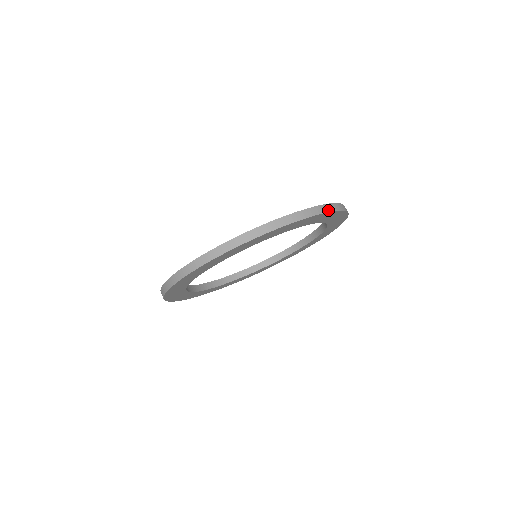
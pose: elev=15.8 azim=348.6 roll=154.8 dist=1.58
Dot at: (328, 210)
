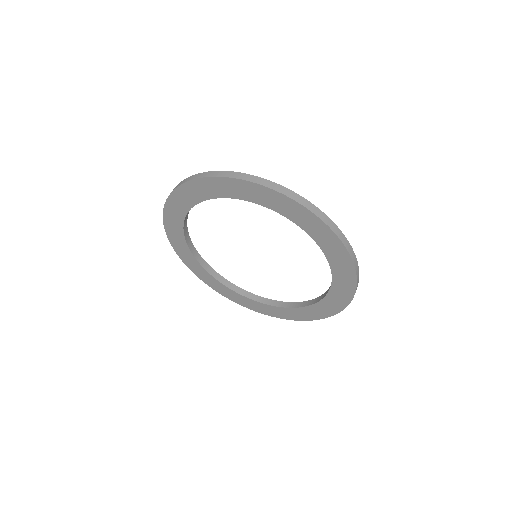
Dot at: (334, 230)
